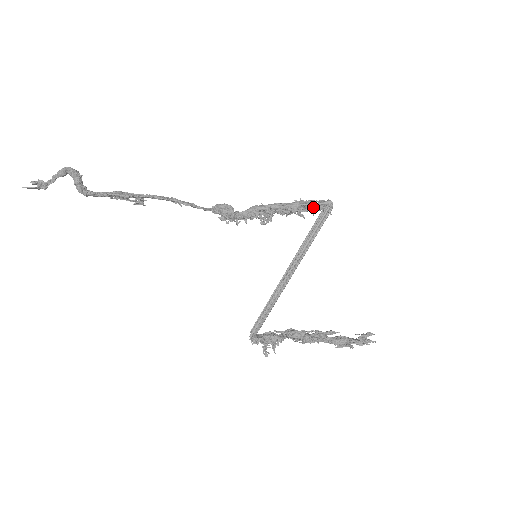
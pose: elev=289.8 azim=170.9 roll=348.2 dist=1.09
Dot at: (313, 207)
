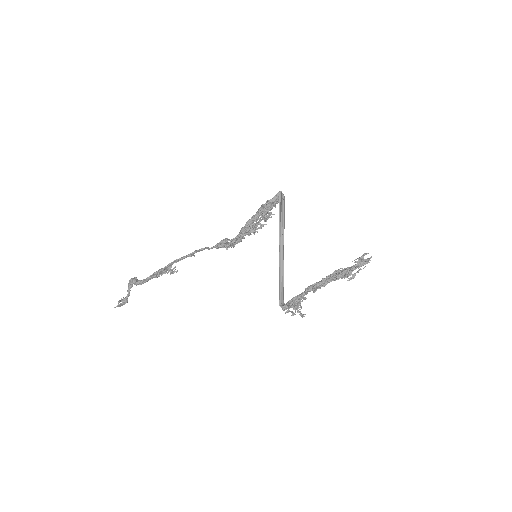
Dot at: (272, 203)
